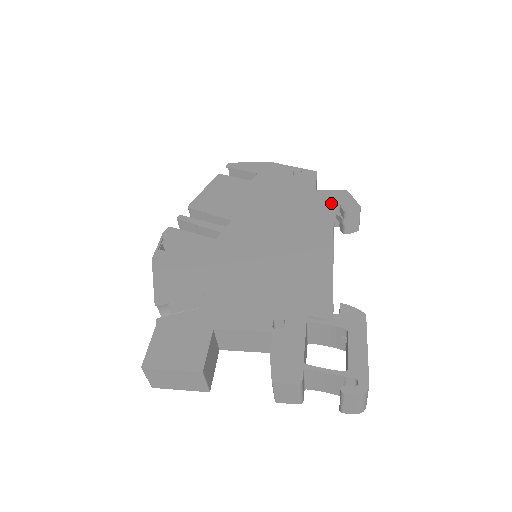
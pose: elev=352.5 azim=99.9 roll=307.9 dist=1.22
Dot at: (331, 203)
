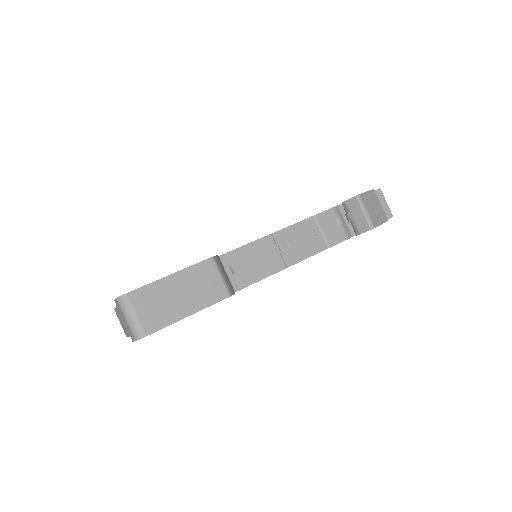
Dot at: occluded
